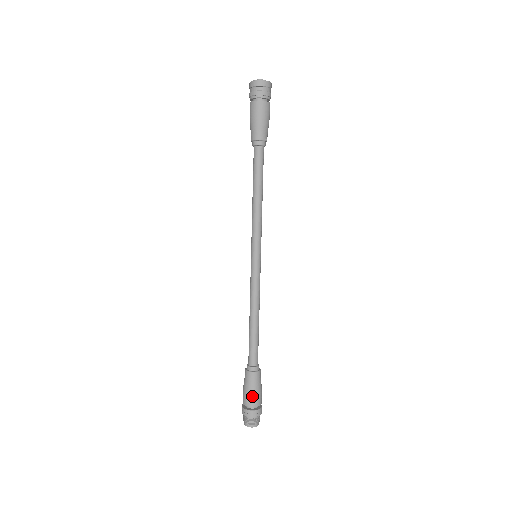
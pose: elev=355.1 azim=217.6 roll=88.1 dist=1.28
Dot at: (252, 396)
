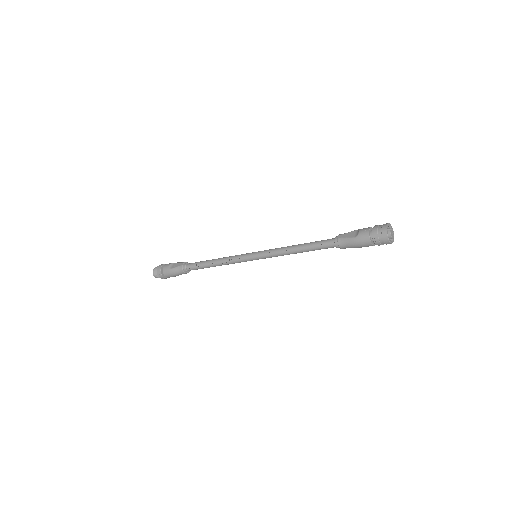
Dot at: occluded
